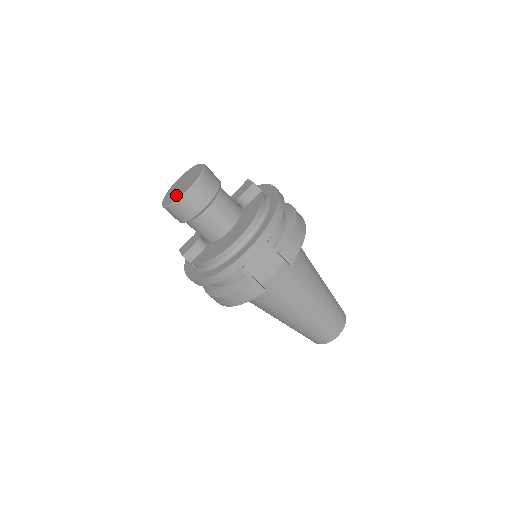
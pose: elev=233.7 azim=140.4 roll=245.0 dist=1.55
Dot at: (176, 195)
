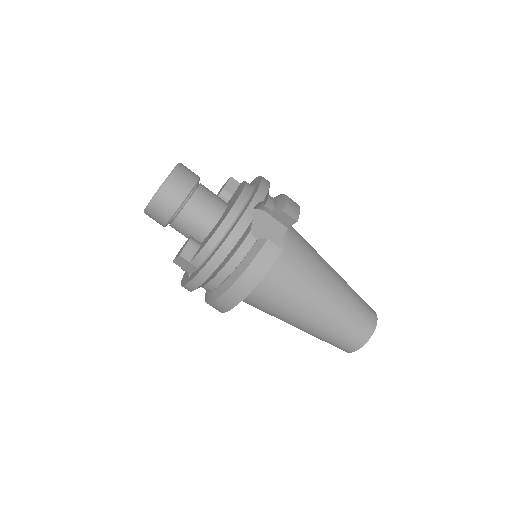
Dot at: occluded
